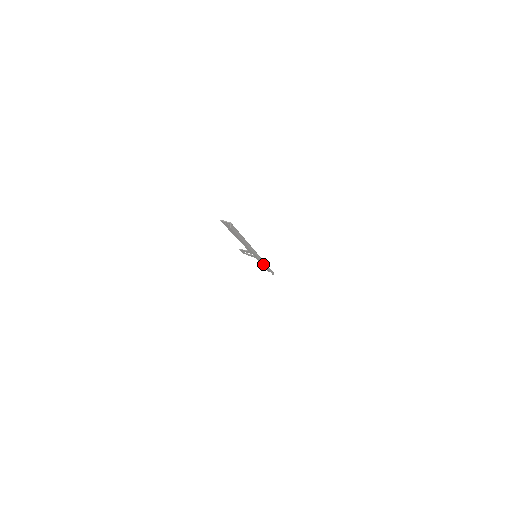
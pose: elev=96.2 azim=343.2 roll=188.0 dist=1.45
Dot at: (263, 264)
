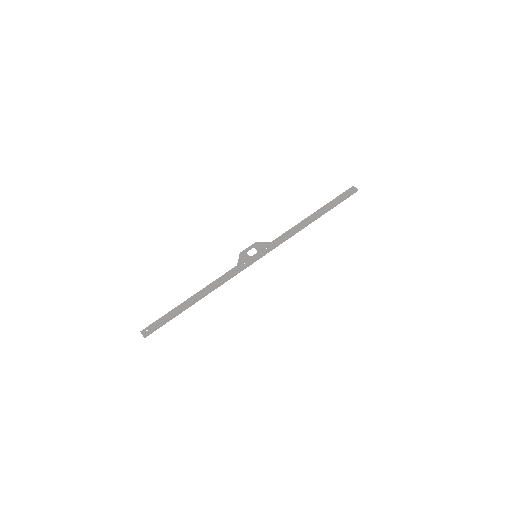
Dot at: (284, 241)
